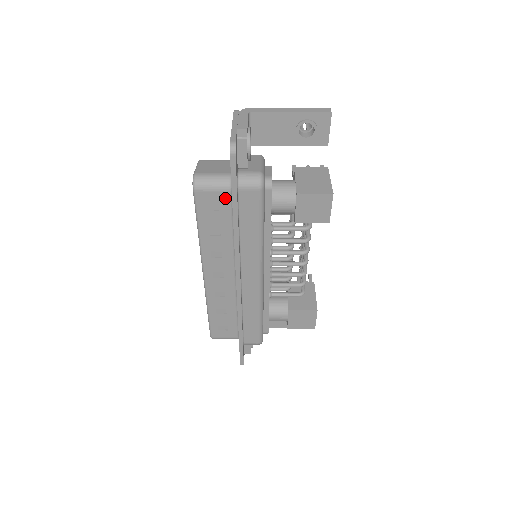
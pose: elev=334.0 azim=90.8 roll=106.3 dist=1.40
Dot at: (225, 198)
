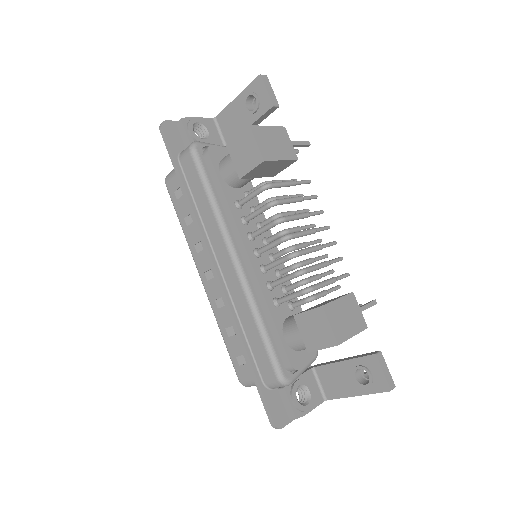
Dot at: occluded
